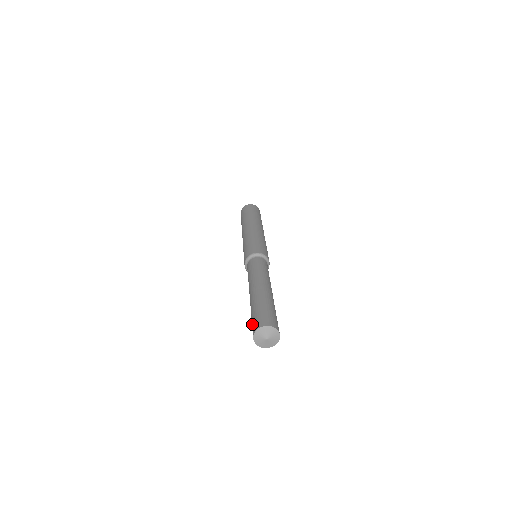
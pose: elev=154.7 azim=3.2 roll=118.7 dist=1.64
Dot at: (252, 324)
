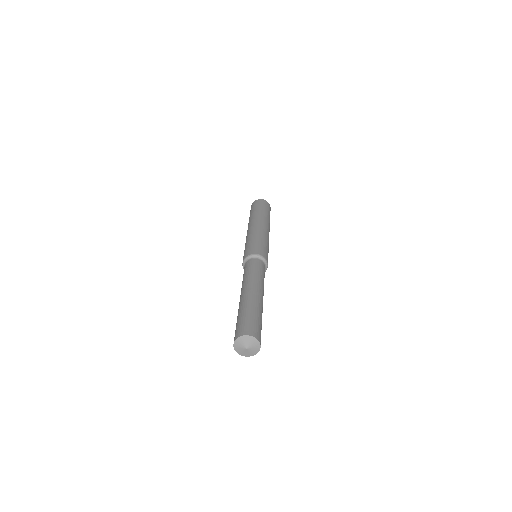
Dot at: (241, 324)
